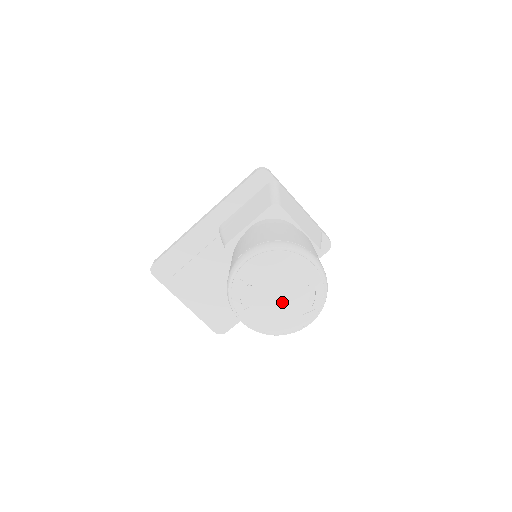
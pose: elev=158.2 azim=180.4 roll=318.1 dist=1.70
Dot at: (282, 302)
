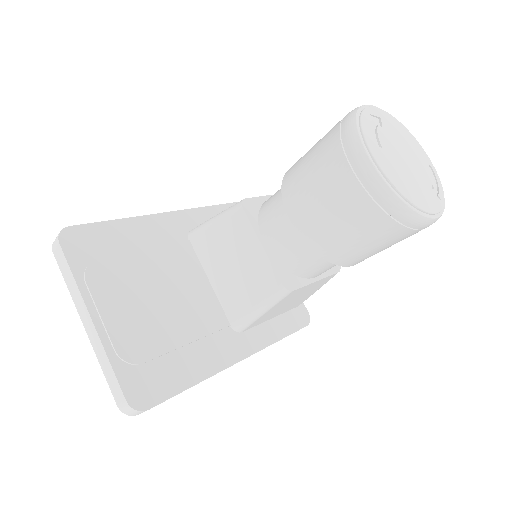
Dot at: (413, 165)
